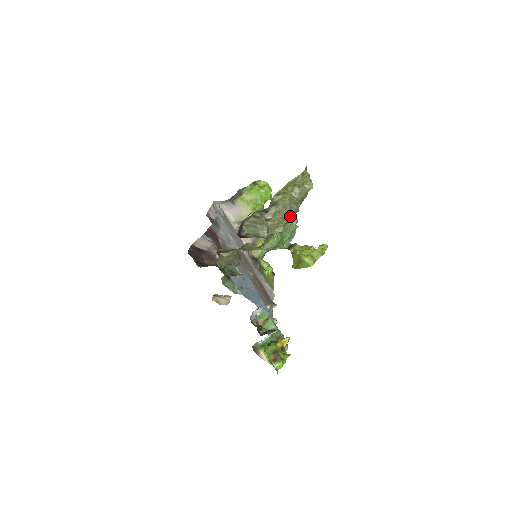
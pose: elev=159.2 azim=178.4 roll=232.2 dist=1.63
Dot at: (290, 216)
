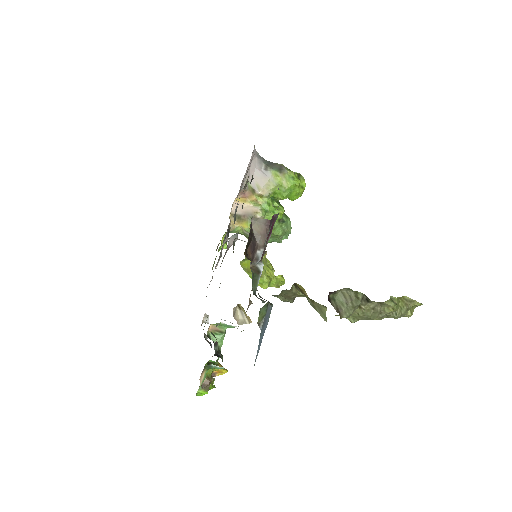
Dot at: (372, 319)
